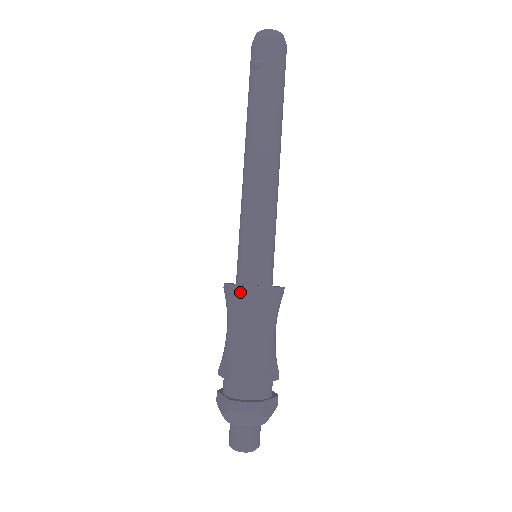
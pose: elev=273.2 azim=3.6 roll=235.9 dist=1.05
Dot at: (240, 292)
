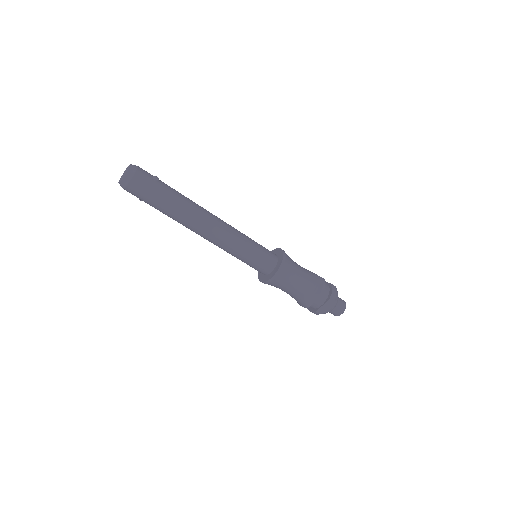
Dot at: occluded
